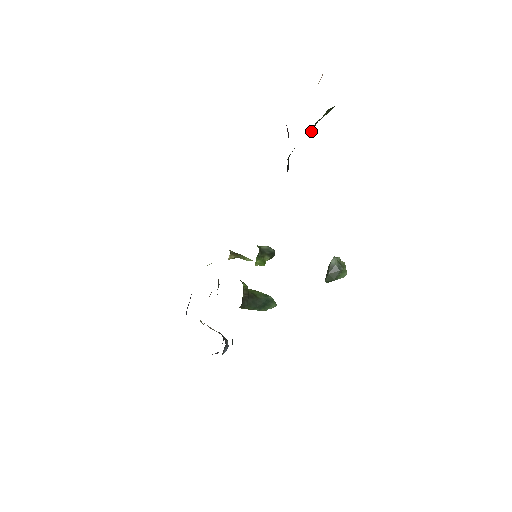
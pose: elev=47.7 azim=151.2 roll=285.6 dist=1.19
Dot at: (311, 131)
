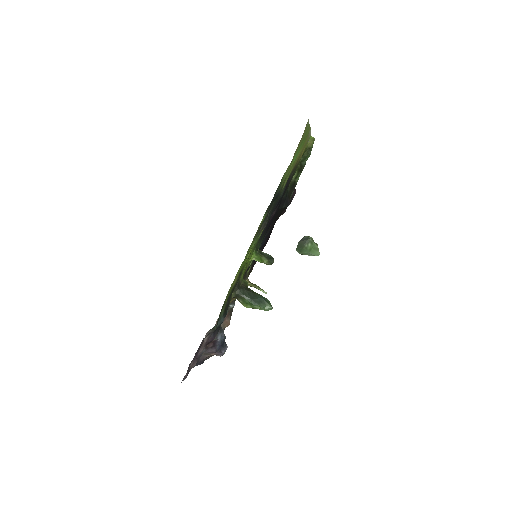
Dot at: (301, 171)
